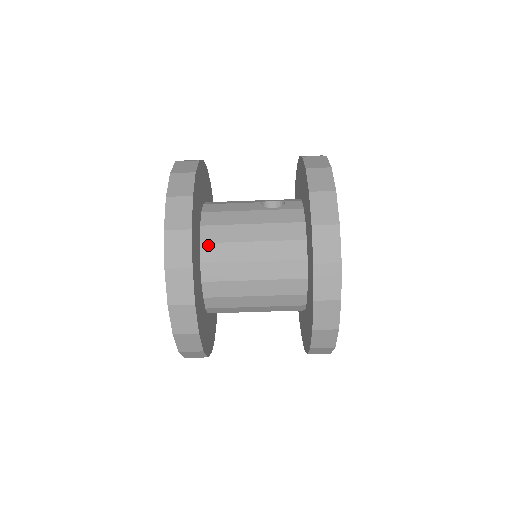
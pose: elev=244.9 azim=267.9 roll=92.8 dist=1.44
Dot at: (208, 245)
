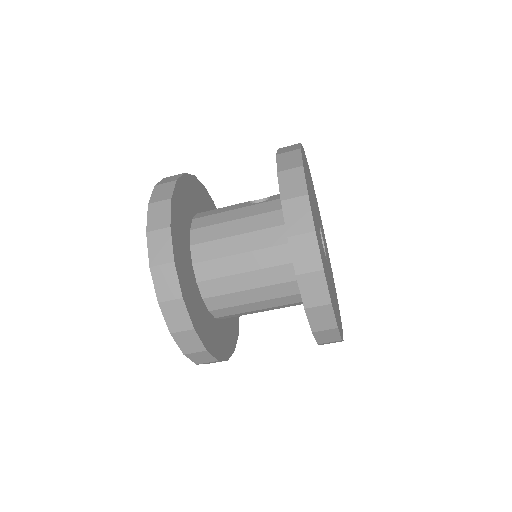
Dot at: (198, 246)
